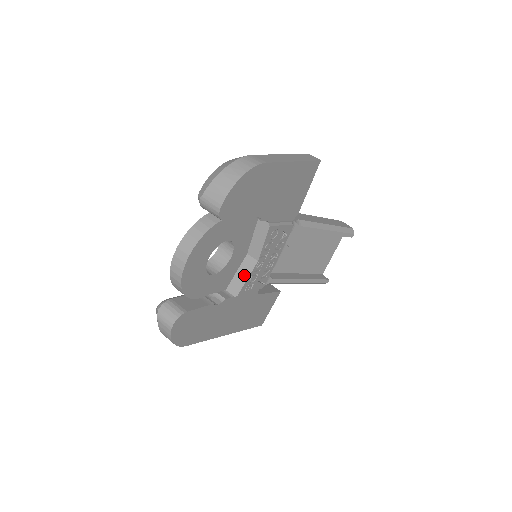
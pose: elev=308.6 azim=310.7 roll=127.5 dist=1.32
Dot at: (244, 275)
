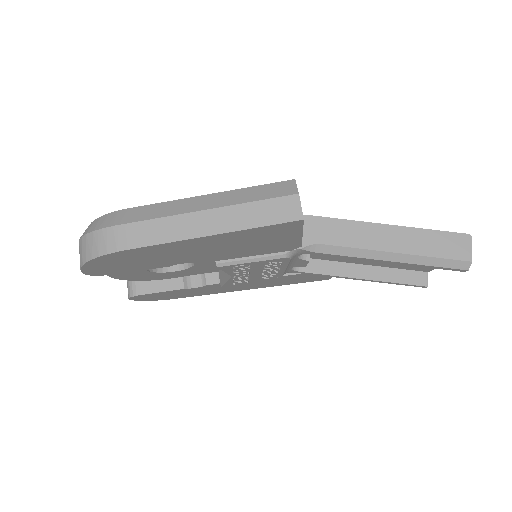
Dot at: (225, 276)
